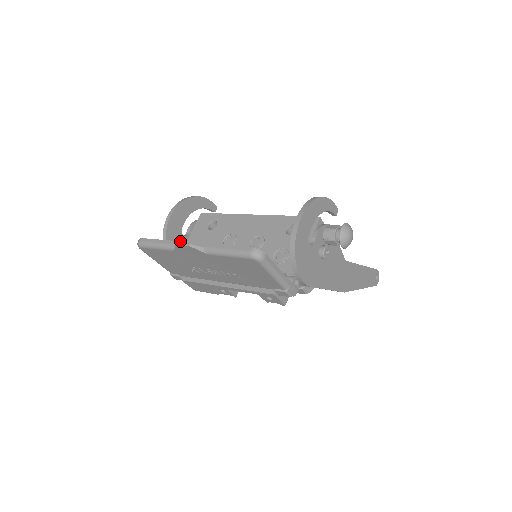
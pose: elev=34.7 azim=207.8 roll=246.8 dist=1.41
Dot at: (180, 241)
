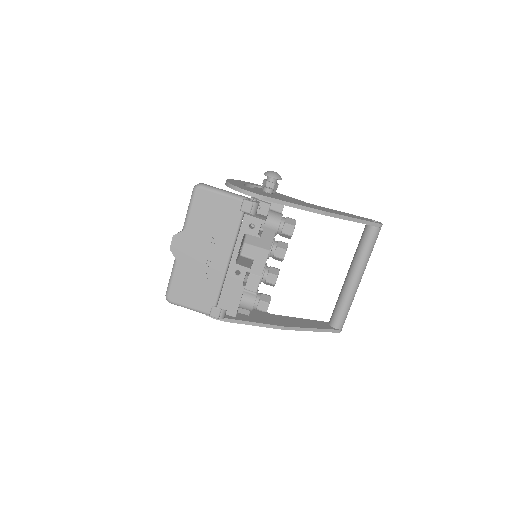
Dot at: occluded
